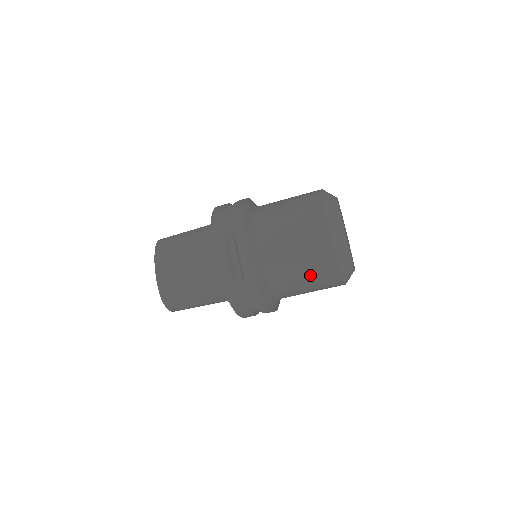
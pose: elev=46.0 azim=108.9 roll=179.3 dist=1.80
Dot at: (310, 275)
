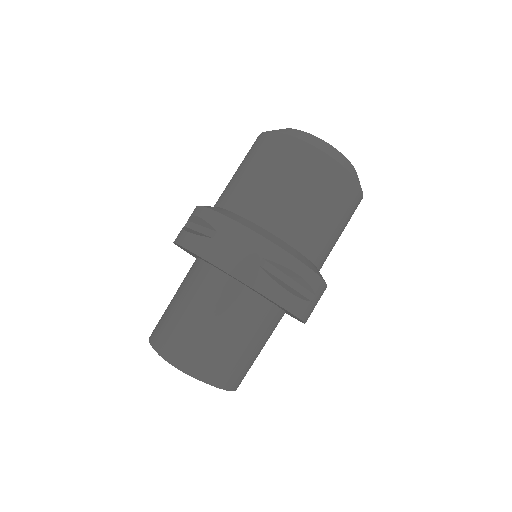
Dot at: (281, 173)
